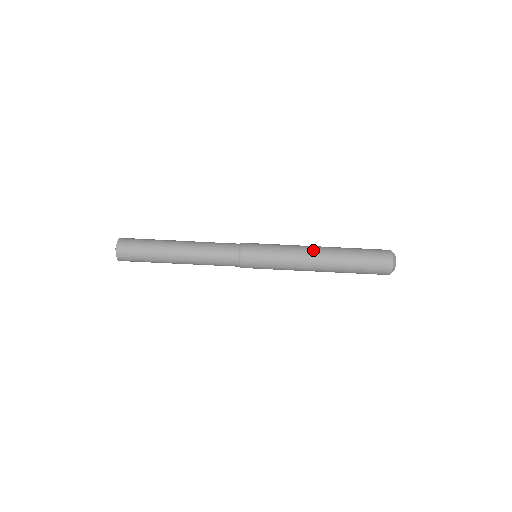
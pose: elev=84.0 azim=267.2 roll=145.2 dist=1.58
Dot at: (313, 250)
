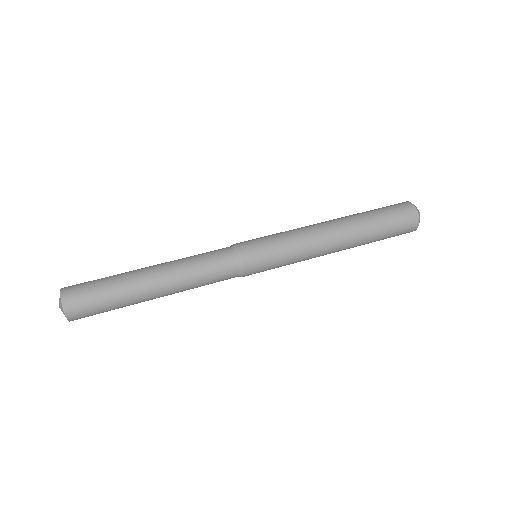
Dot at: occluded
